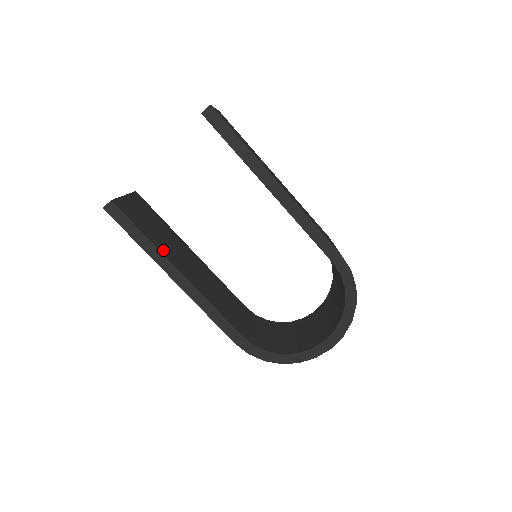
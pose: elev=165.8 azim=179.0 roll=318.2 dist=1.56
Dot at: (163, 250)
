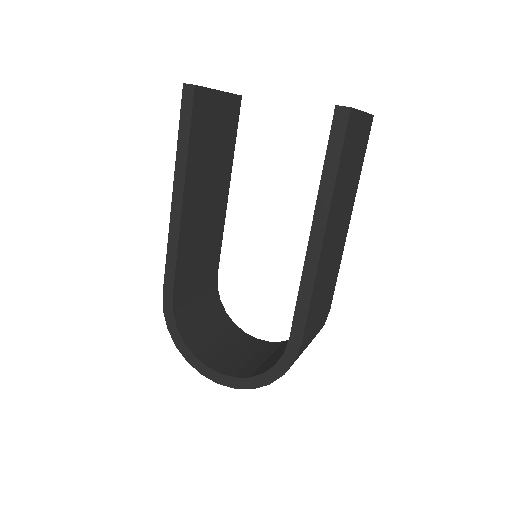
Dot at: (191, 169)
